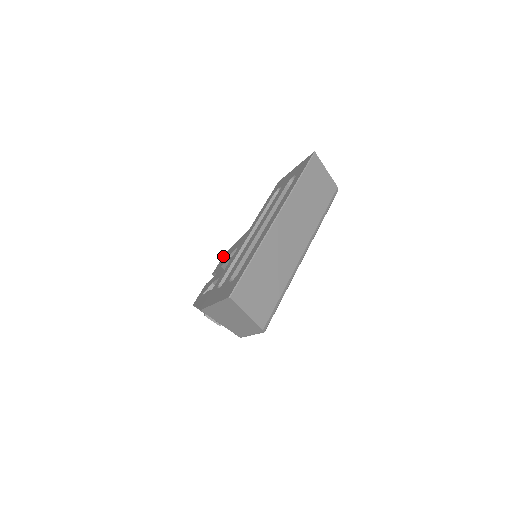
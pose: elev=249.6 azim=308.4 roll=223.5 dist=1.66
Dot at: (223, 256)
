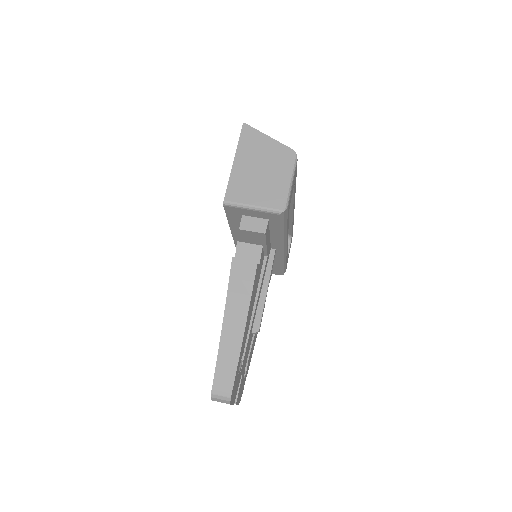
Dot at: occluded
